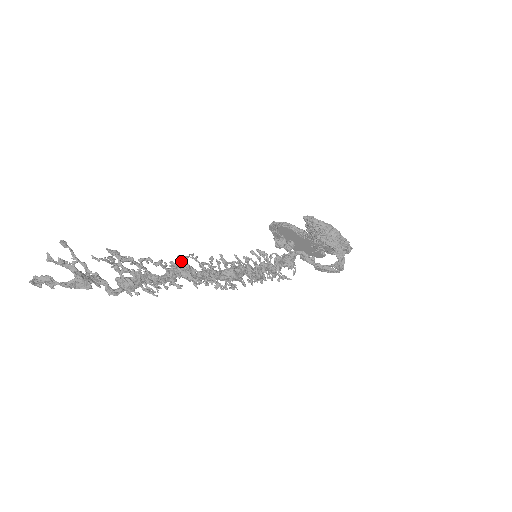
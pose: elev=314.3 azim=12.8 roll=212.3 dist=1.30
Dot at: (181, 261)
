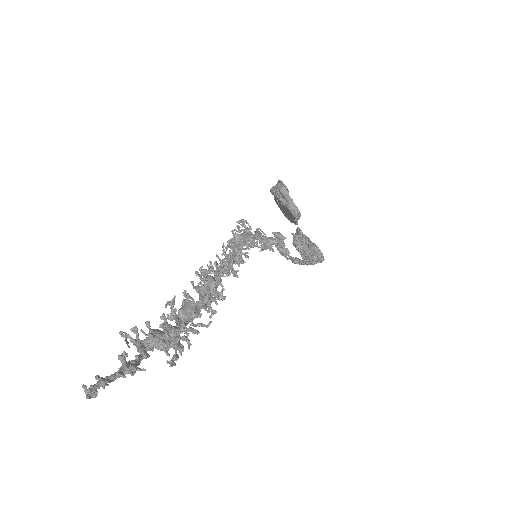
Dot at: (208, 290)
